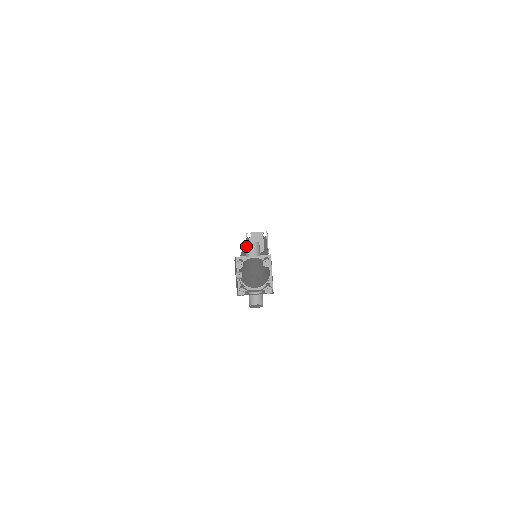
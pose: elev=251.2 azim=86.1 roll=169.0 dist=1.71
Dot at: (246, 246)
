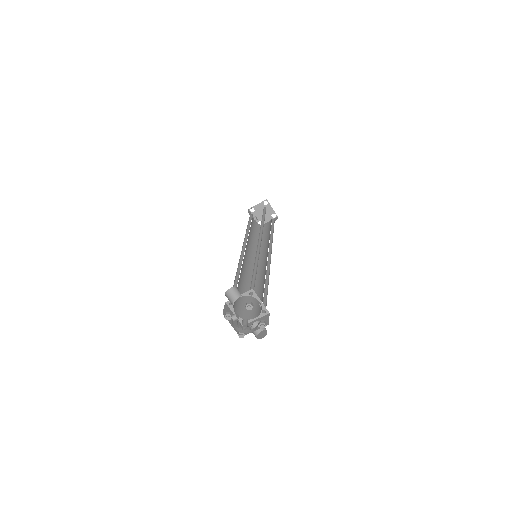
Dot at: (228, 294)
